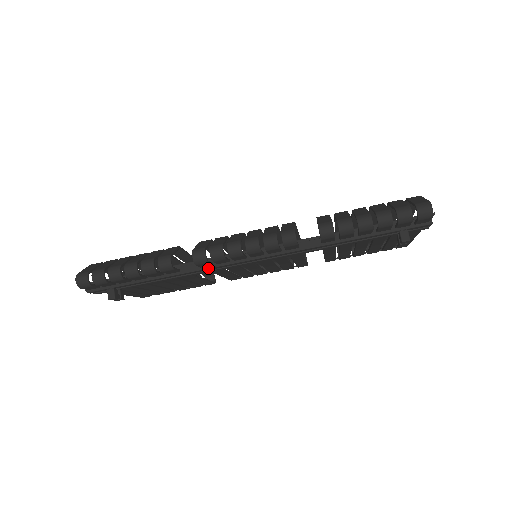
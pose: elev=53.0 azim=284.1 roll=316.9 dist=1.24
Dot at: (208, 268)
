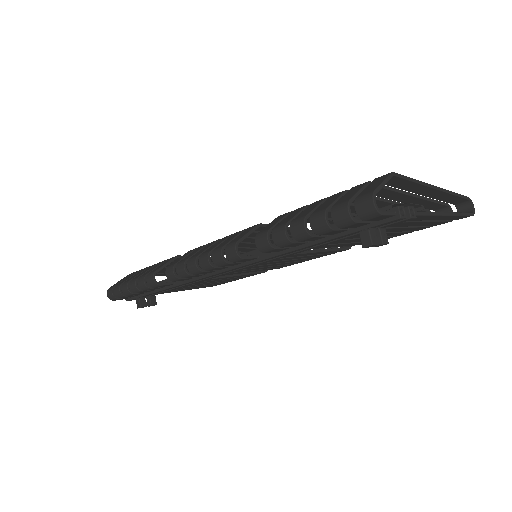
Dot at: (192, 281)
